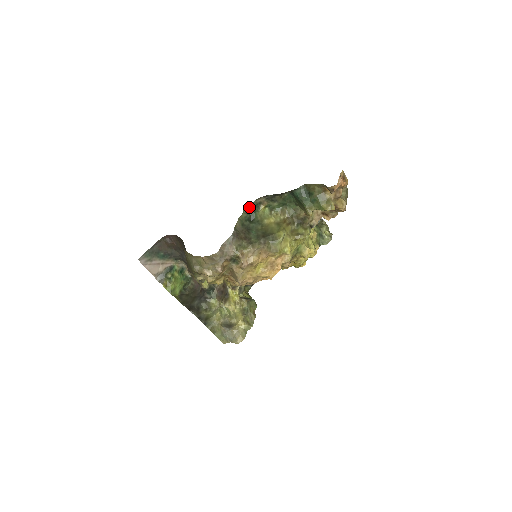
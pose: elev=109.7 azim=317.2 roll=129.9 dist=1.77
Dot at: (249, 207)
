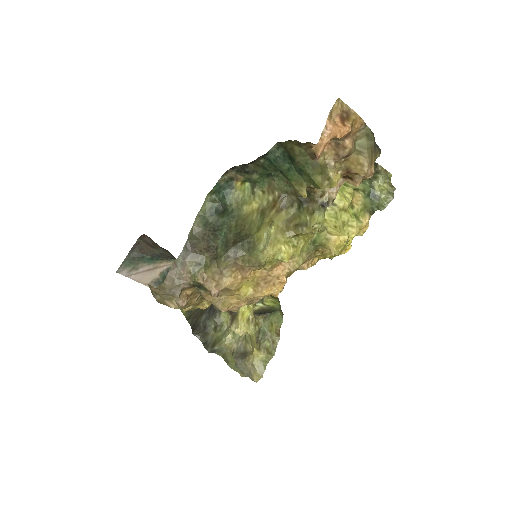
Dot at: (214, 190)
